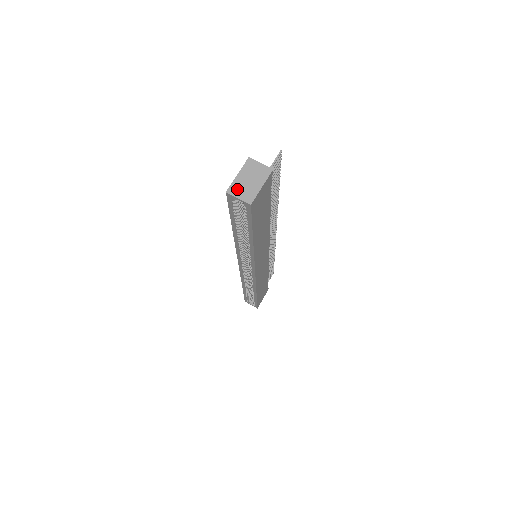
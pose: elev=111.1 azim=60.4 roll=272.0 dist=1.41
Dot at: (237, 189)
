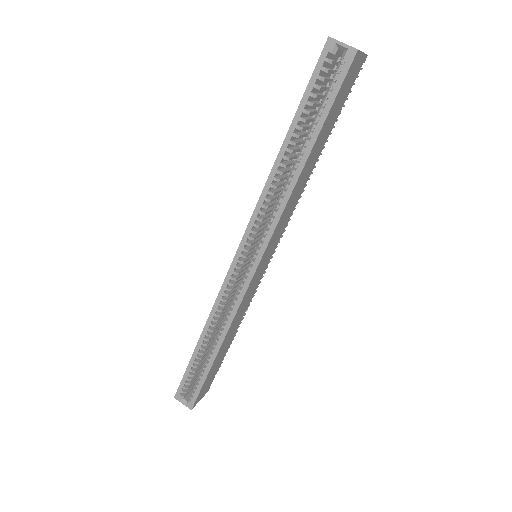
Dot at: (339, 41)
